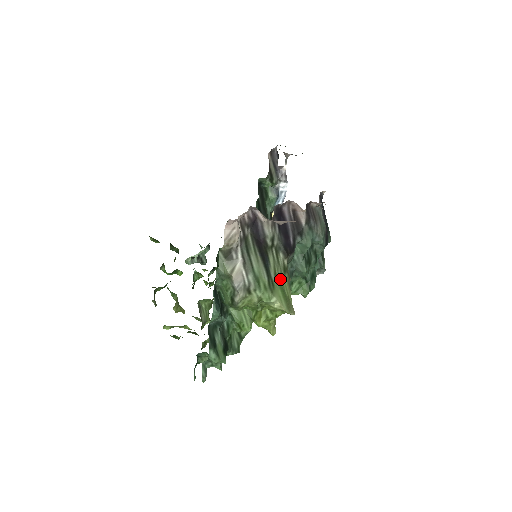
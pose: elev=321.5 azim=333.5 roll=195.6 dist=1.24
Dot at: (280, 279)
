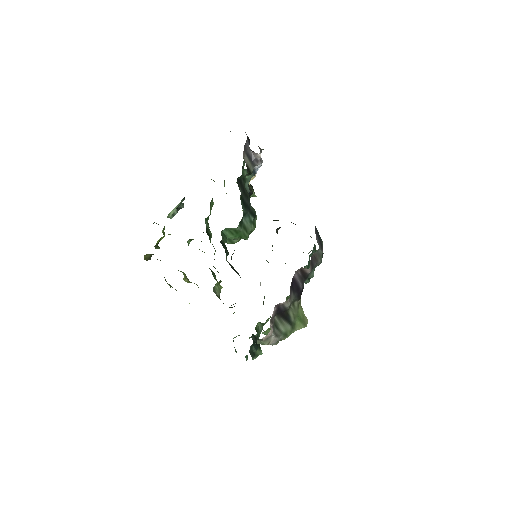
Dot at: (297, 314)
